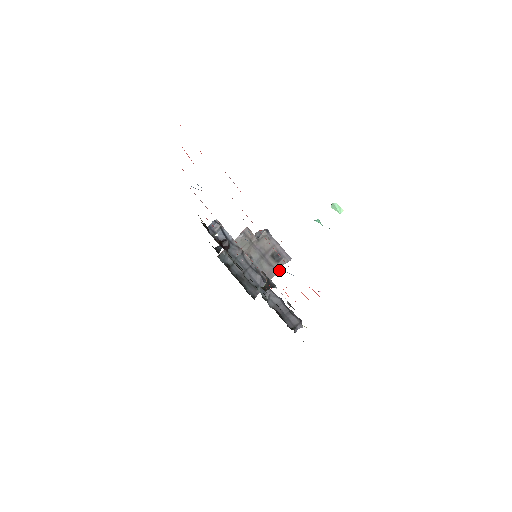
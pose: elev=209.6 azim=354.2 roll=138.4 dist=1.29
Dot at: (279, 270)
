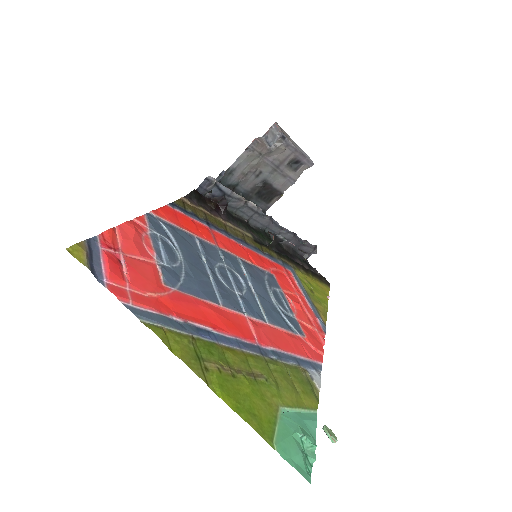
Dot at: (297, 178)
